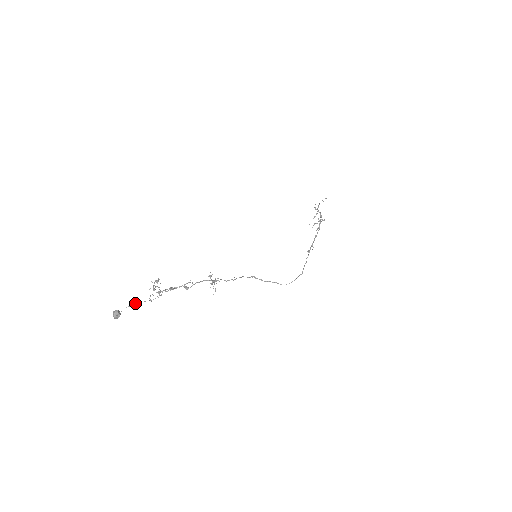
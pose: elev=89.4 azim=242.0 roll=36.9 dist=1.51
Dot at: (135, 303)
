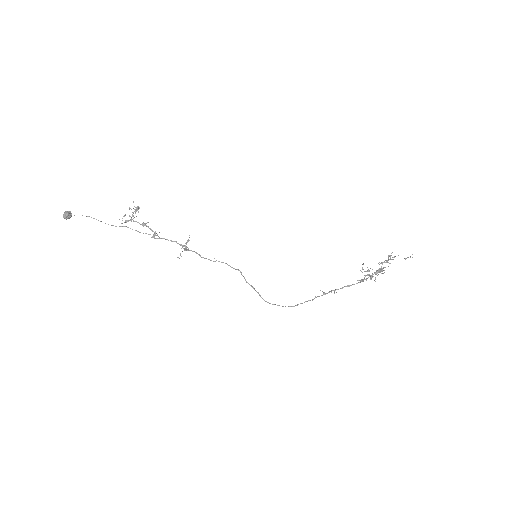
Dot at: (91, 217)
